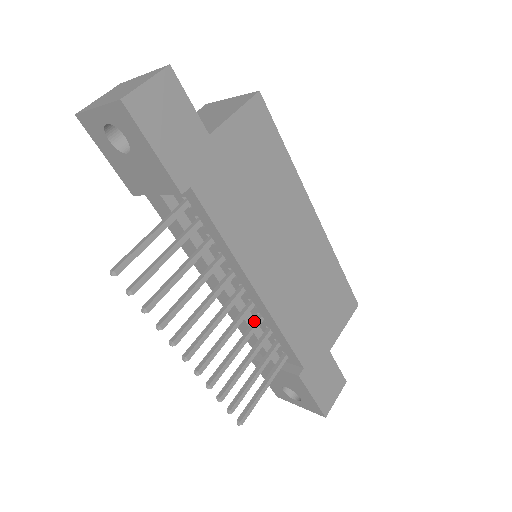
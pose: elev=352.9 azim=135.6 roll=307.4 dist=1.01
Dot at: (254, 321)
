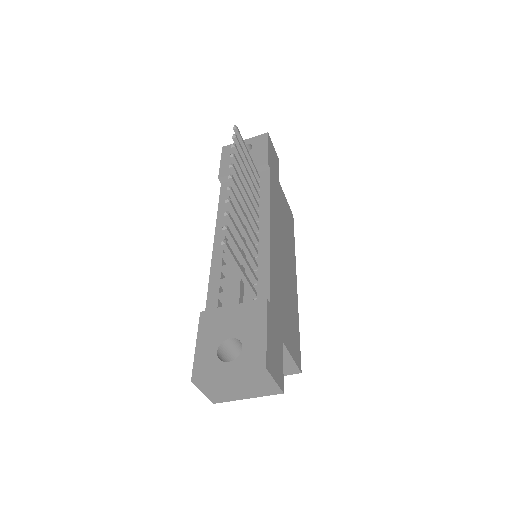
Dot at: (252, 247)
